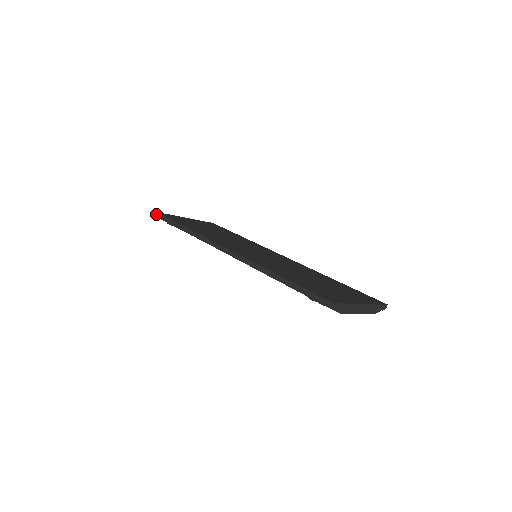
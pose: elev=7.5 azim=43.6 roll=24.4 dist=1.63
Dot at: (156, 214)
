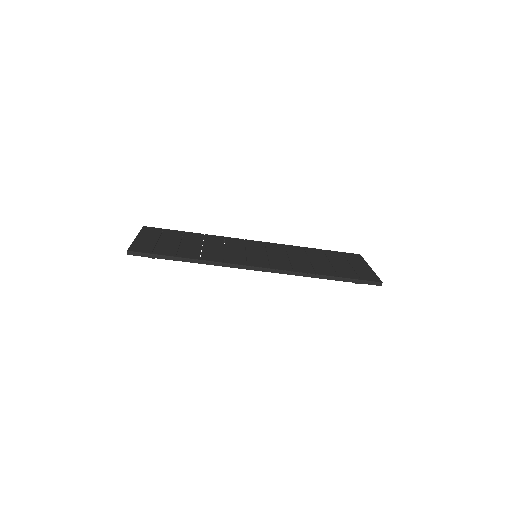
Dot at: (129, 253)
